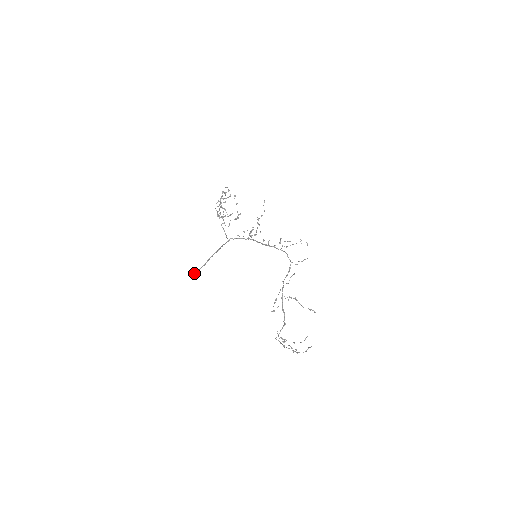
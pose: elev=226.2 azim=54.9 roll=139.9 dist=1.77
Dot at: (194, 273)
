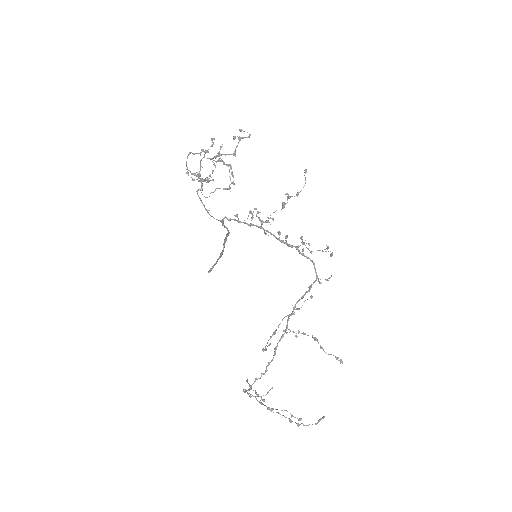
Dot at: (213, 267)
